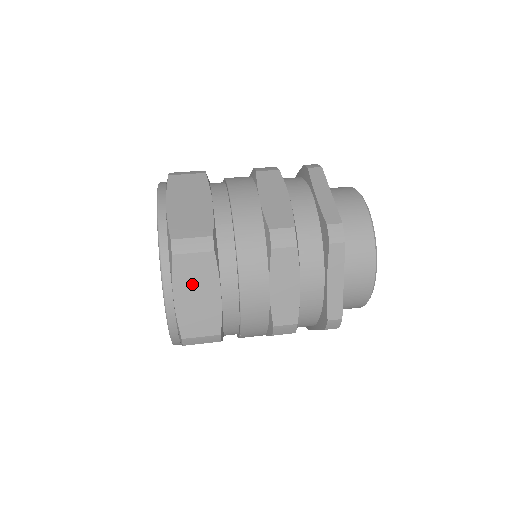
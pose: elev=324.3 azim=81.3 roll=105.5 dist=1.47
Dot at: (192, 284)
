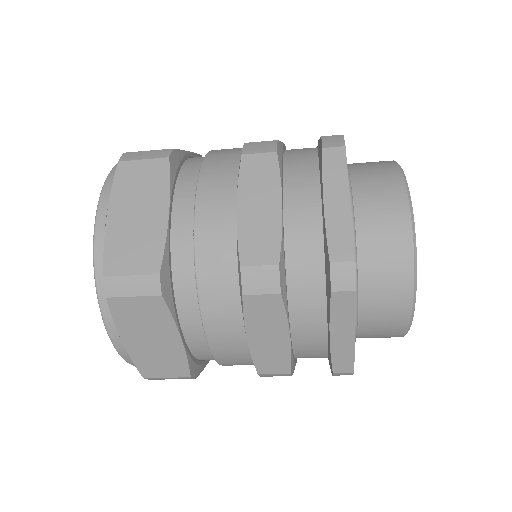
Dot at: (134, 198)
